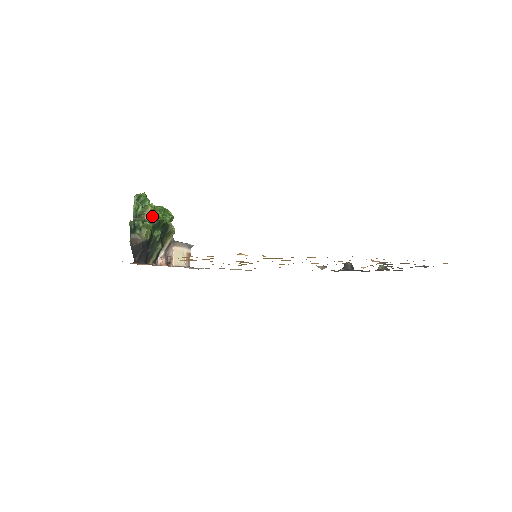
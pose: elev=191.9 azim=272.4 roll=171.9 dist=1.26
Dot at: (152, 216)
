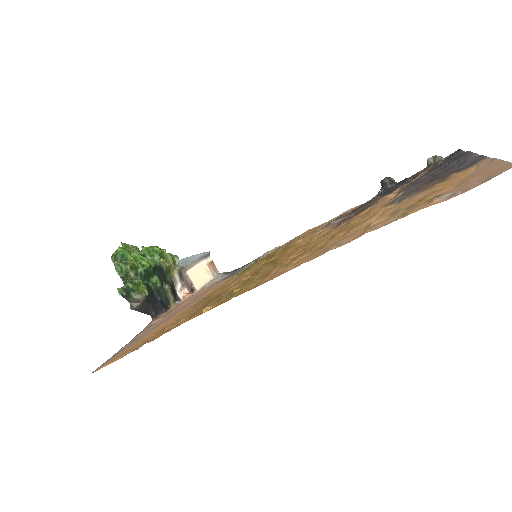
Dot at: (136, 270)
